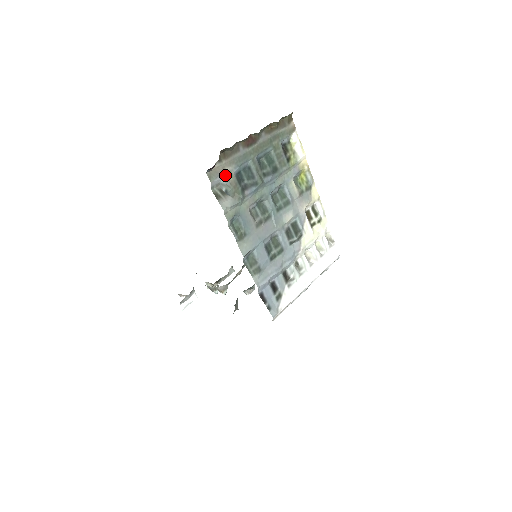
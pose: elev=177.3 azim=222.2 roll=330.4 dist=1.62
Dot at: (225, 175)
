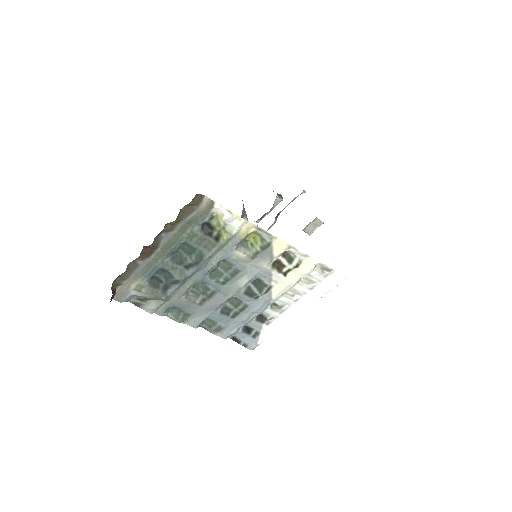
Dot at: (134, 290)
